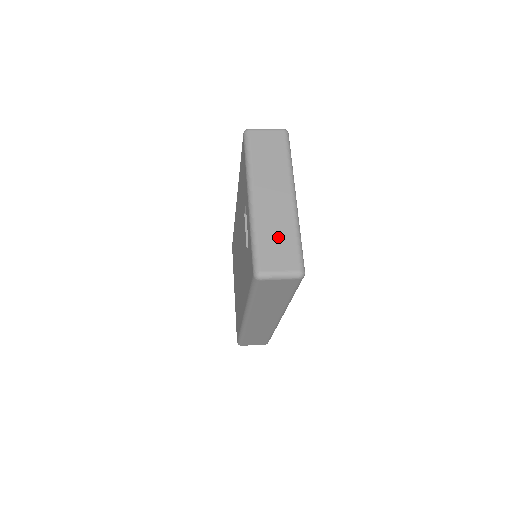
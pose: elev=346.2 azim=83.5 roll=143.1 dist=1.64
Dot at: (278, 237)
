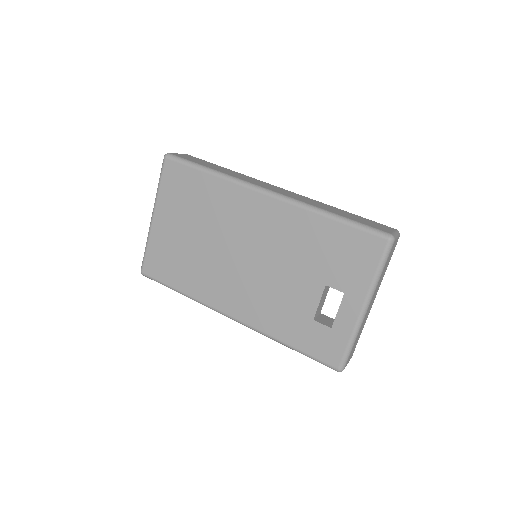
Dot at: occluded
